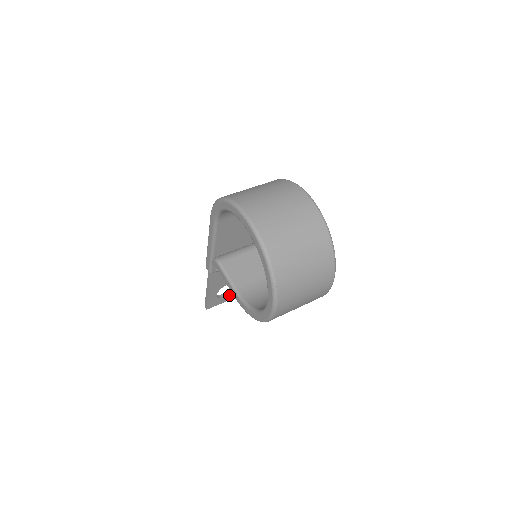
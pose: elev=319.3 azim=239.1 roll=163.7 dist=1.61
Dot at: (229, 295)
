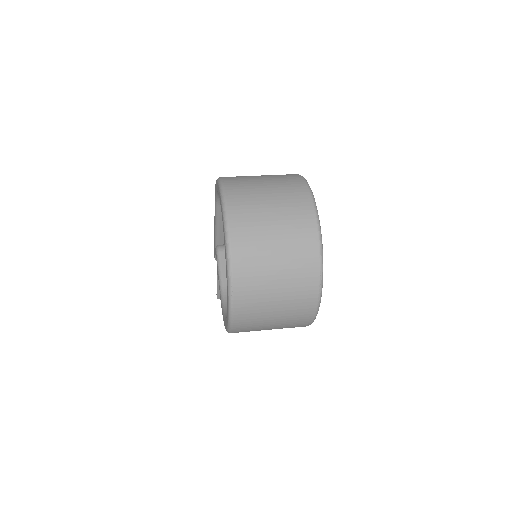
Dot at: occluded
